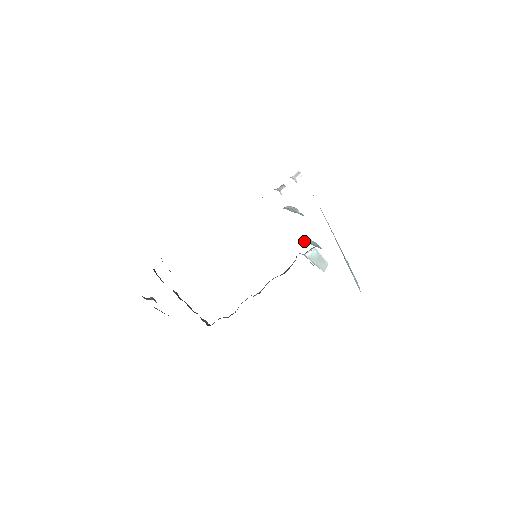
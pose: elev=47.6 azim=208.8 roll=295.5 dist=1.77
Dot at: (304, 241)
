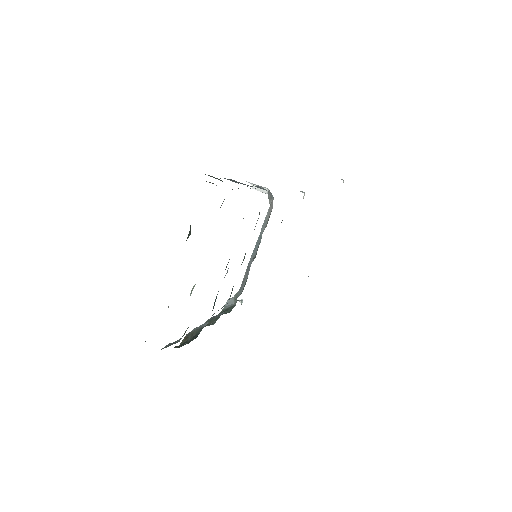
Dot at: occluded
